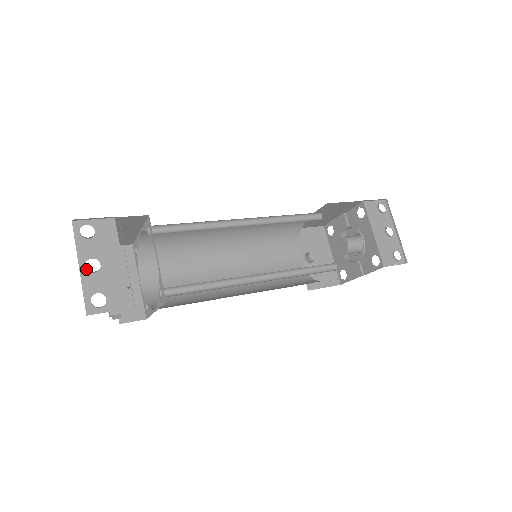
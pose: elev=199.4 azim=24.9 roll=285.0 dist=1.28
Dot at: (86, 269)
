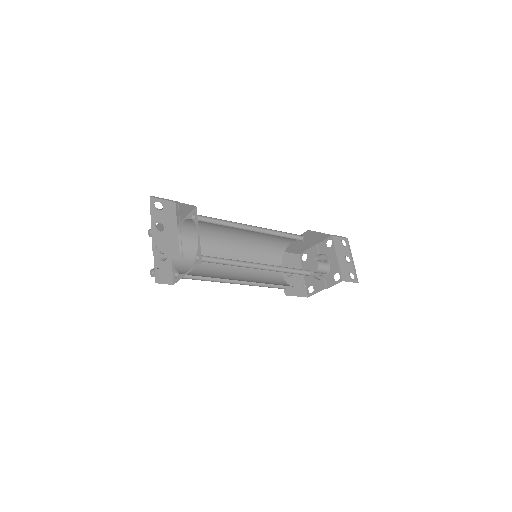
Dot at: (155, 228)
